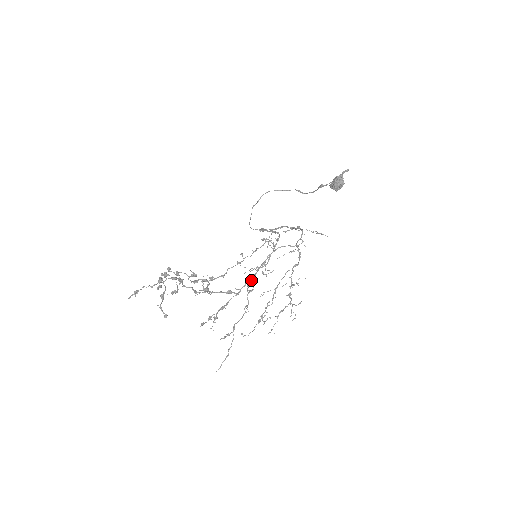
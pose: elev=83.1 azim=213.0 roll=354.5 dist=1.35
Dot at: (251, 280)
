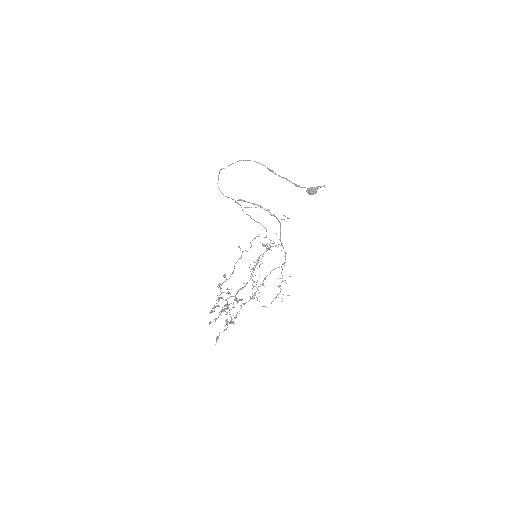
Dot at: occluded
